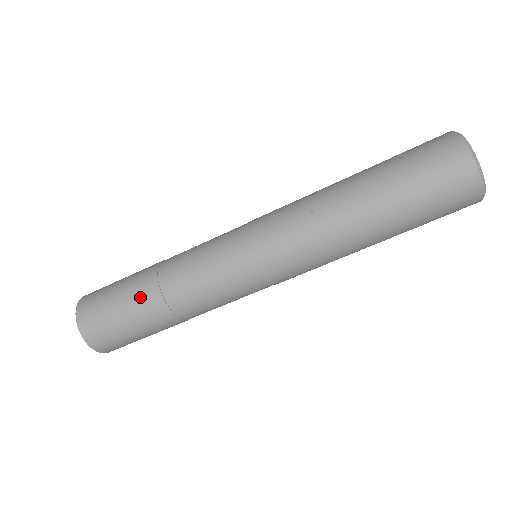
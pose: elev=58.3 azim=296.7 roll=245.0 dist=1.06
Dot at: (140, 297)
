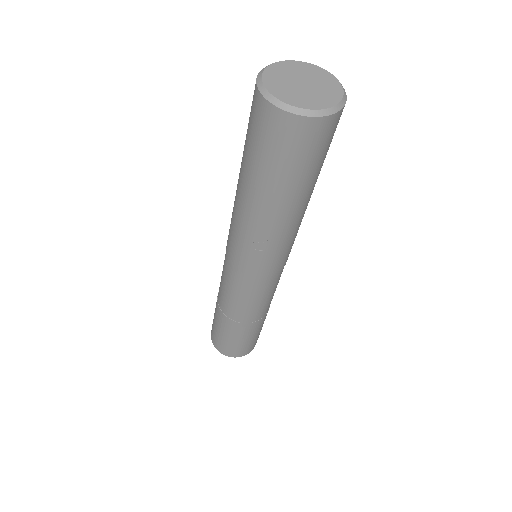
Dot at: (246, 332)
